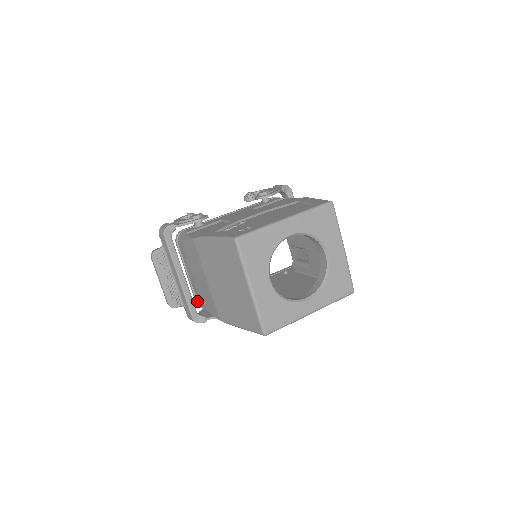
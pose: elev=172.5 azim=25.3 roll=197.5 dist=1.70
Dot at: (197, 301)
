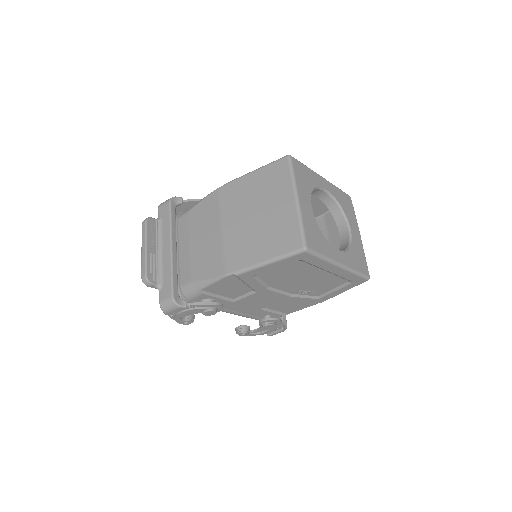
Dot at: (179, 284)
